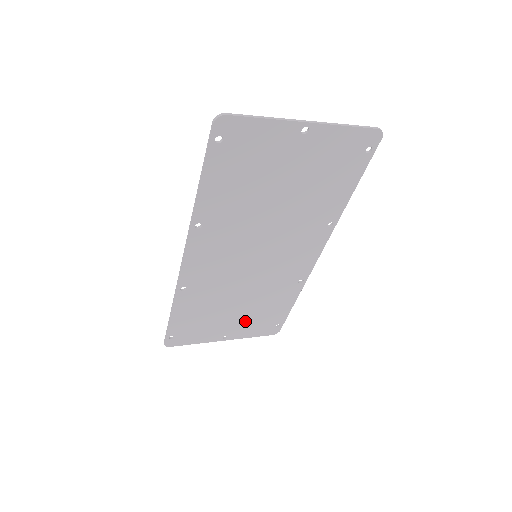
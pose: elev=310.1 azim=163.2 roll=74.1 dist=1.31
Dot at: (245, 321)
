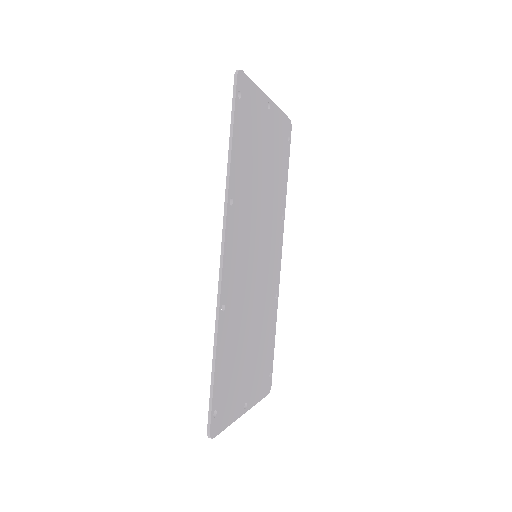
Dot at: (254, 370)
